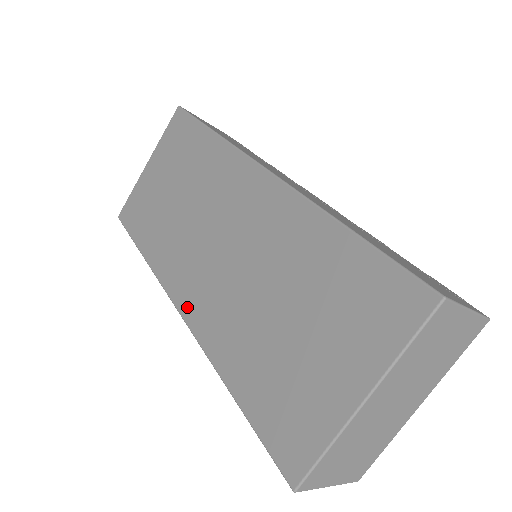
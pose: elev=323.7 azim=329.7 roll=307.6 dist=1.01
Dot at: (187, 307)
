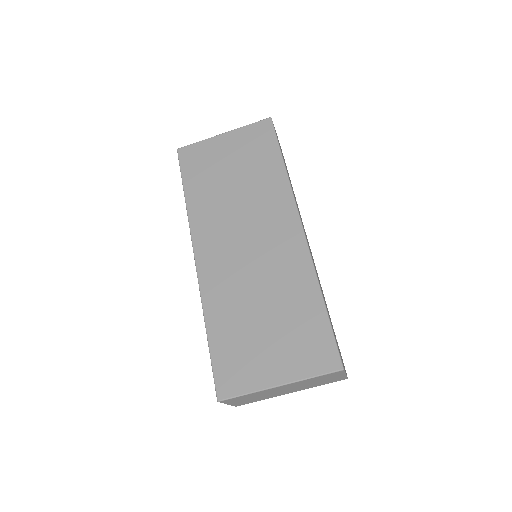
Dot at: (203, 262)
